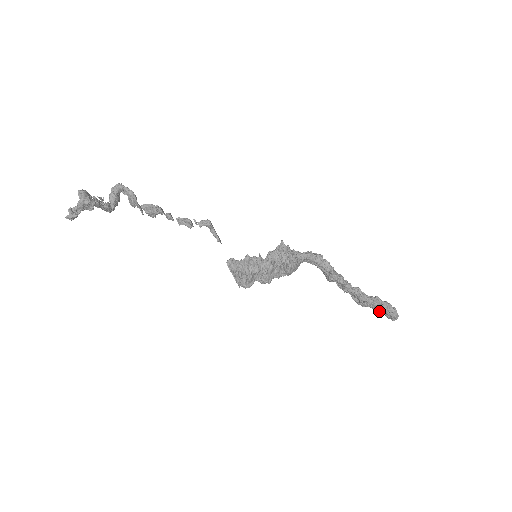
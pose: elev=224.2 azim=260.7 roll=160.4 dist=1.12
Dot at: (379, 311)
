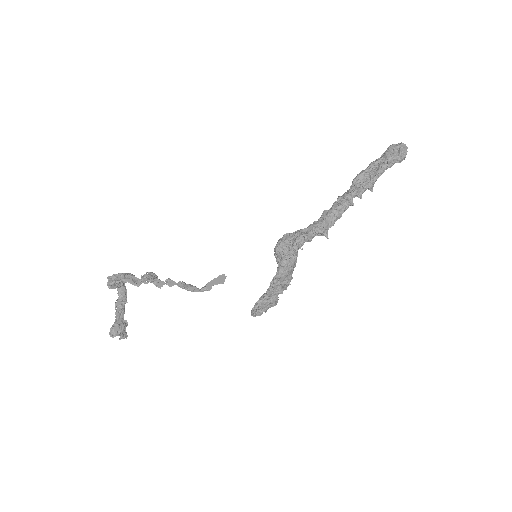
Dot at: occluded
